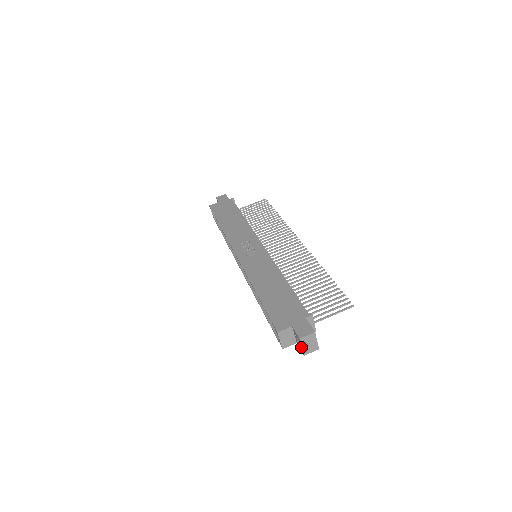
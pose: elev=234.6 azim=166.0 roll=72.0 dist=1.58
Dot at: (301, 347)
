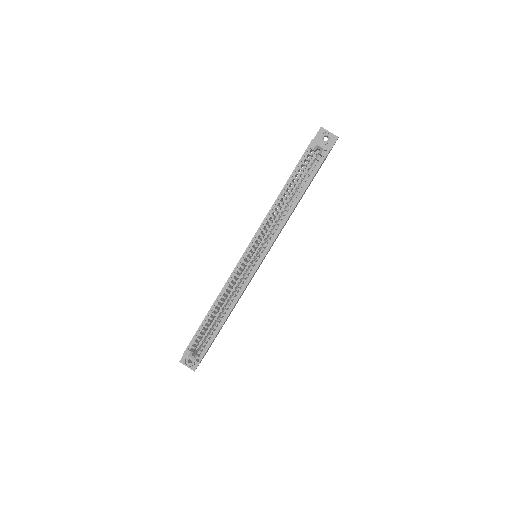
Dot at: (330, 134)
